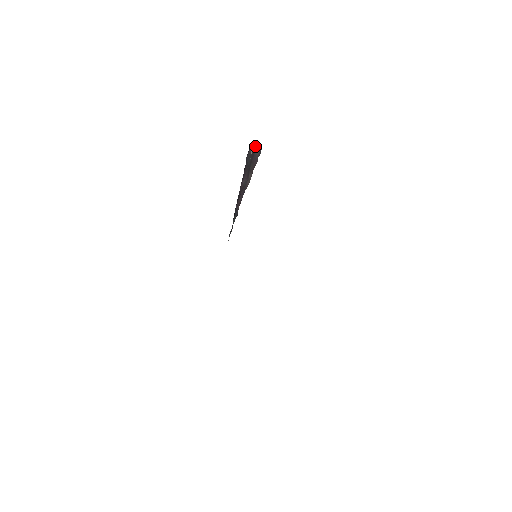
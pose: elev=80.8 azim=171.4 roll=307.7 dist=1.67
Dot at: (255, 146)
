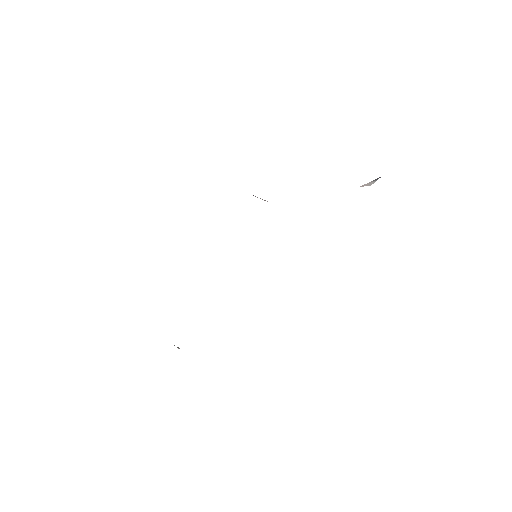
Dot at: occluded
